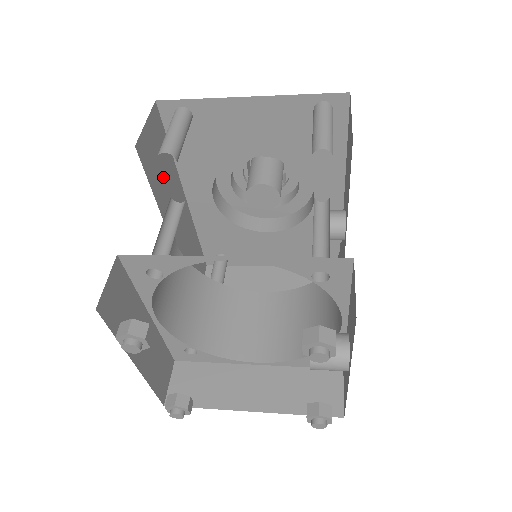
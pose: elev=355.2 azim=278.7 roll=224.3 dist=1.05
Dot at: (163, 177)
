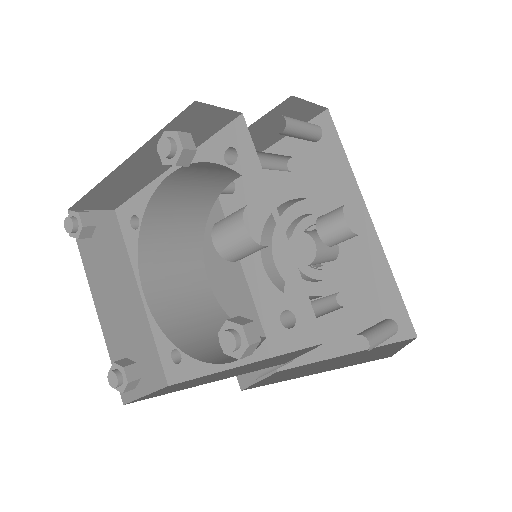
Dot at: (208, 229)
